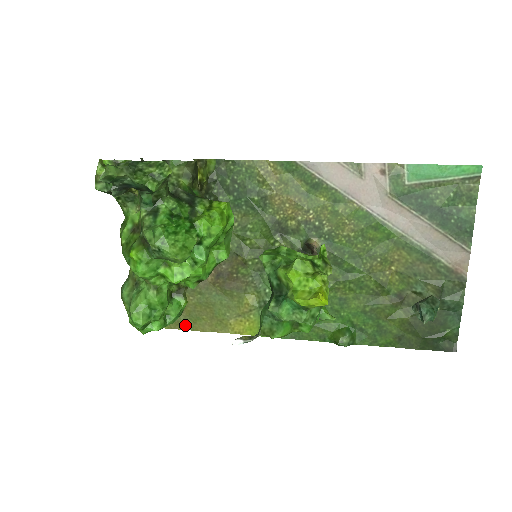
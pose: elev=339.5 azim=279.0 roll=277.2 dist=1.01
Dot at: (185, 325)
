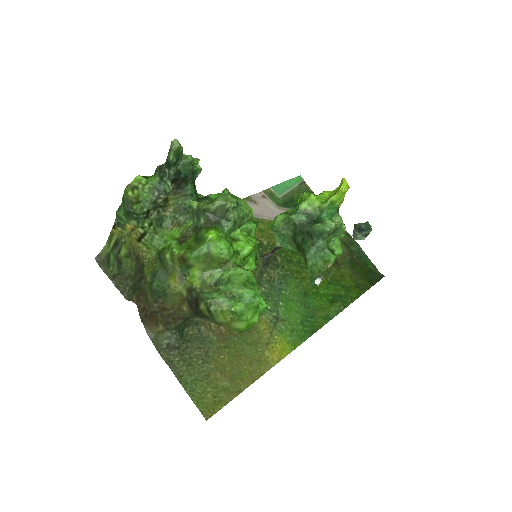
Dot at: (236, 389)
